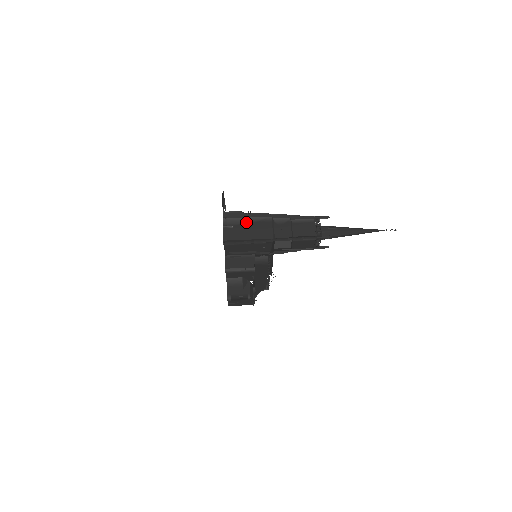
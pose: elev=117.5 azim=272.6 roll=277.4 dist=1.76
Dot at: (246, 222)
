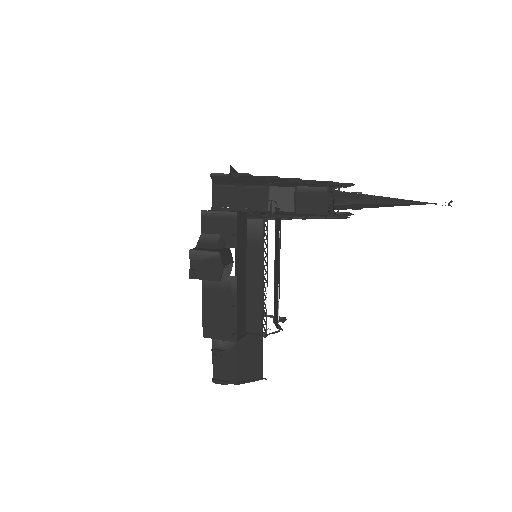
Dot at: occluded
